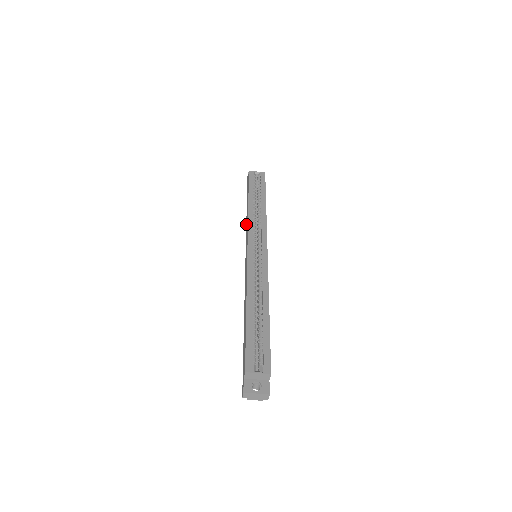
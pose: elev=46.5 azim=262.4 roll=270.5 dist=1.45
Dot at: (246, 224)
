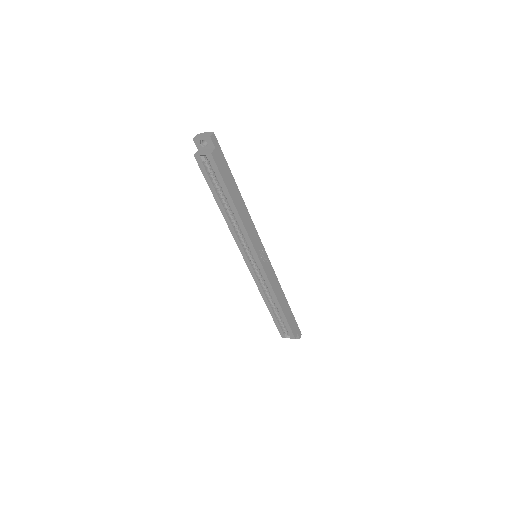
Dot at: occluded
